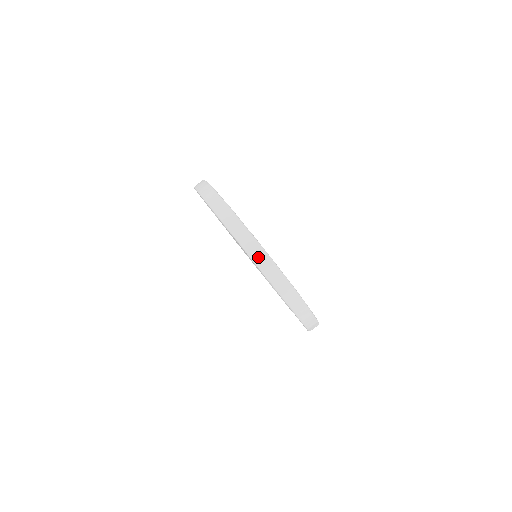
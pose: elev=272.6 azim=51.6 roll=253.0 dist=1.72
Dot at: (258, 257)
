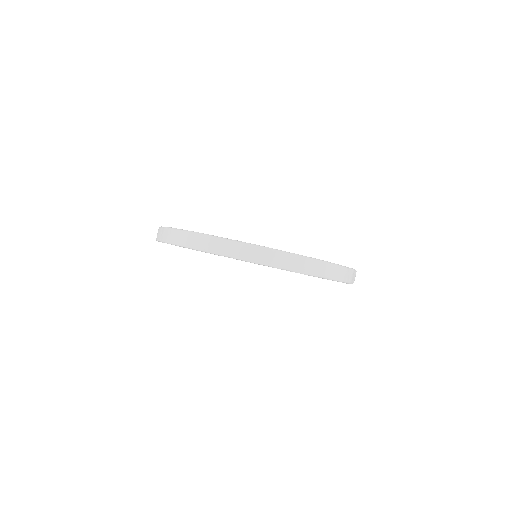
Dot at: (257, 256)
